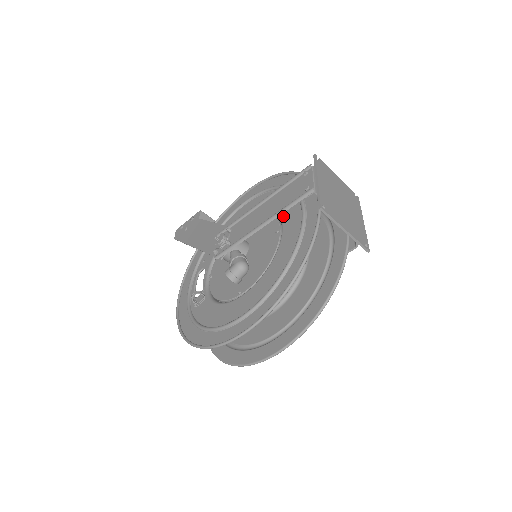
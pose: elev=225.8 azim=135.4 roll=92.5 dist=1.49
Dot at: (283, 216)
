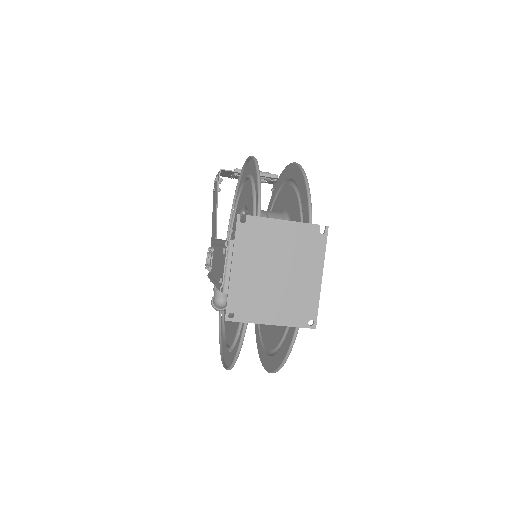
Dot at: occluded
